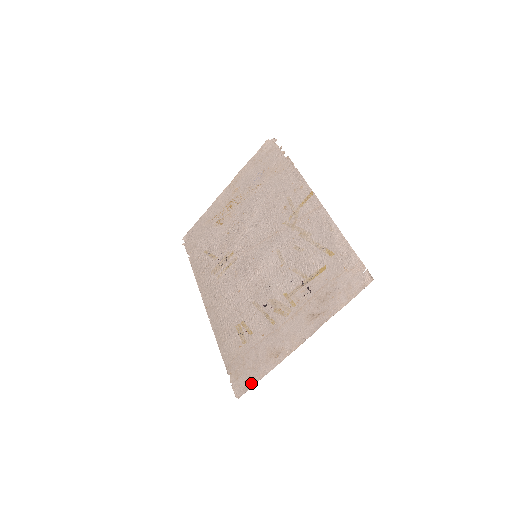
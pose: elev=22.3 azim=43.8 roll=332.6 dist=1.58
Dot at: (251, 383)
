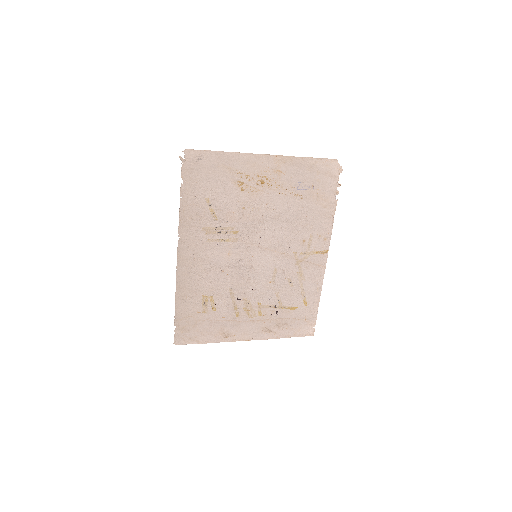
Dot at: (194, 342)
